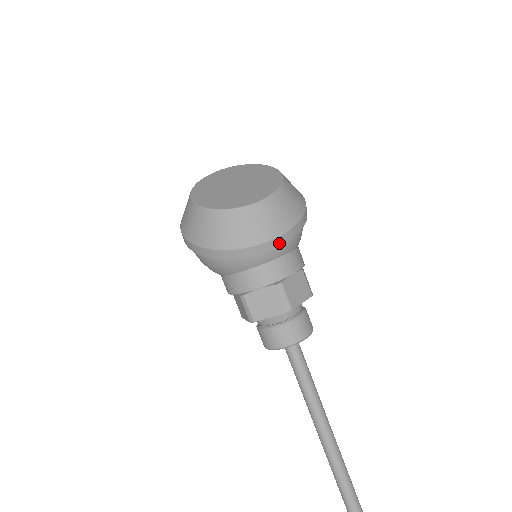
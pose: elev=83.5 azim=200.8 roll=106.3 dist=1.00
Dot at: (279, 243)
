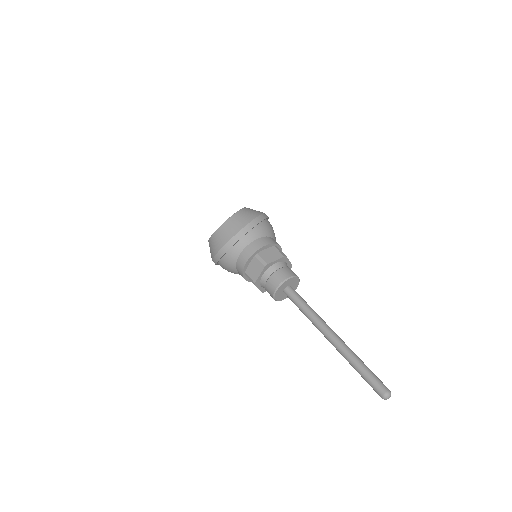
Dot at: (243, 233)
